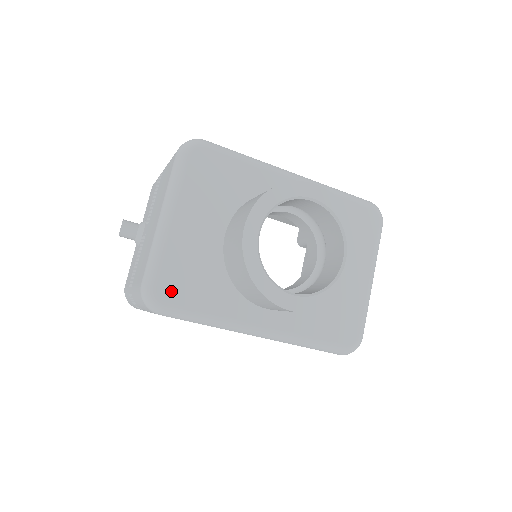
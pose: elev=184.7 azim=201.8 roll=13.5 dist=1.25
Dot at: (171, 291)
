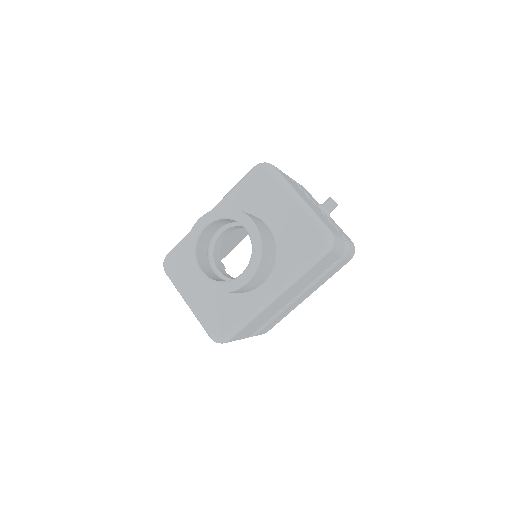
Dot at: (219, 328)
